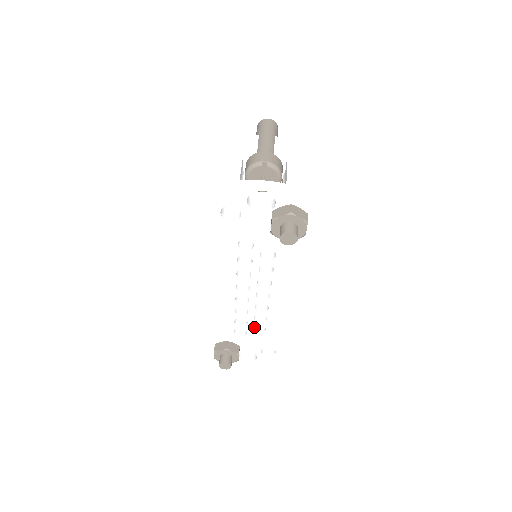
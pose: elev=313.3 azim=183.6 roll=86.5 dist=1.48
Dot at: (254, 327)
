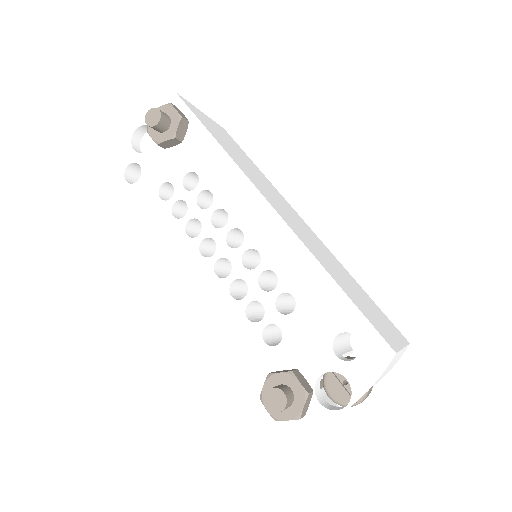
Dot at: (286, 315)
